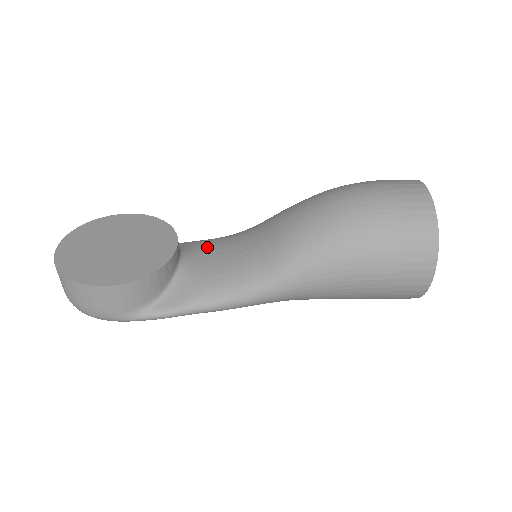
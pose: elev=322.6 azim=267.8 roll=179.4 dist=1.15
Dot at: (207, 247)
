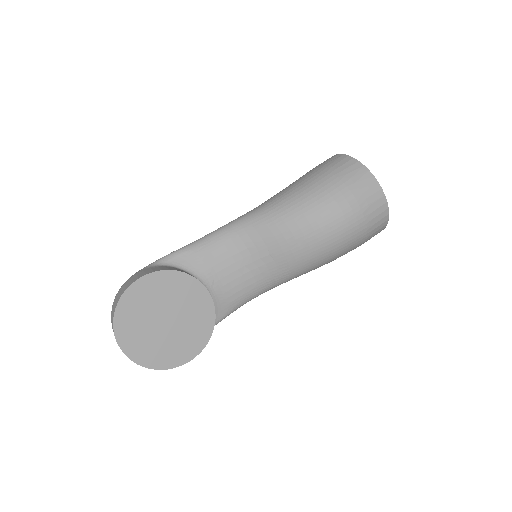
Dot at: (215, 265)
